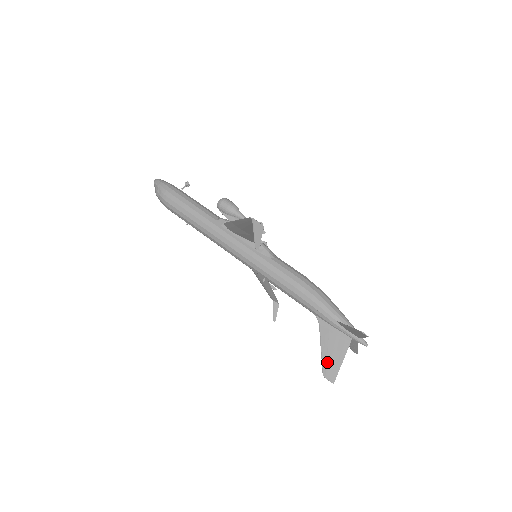
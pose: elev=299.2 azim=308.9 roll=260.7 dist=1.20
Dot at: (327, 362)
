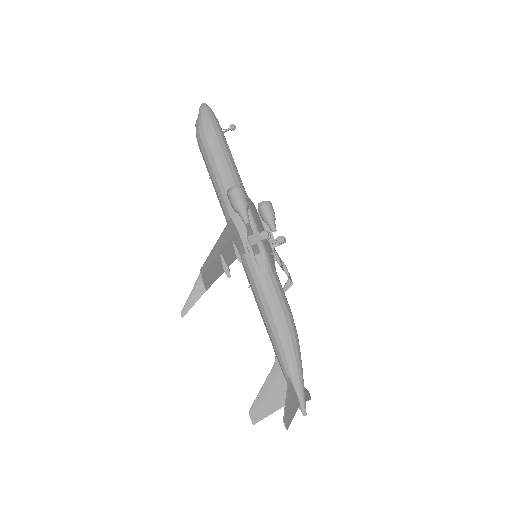
Dot at: (259, 403)
